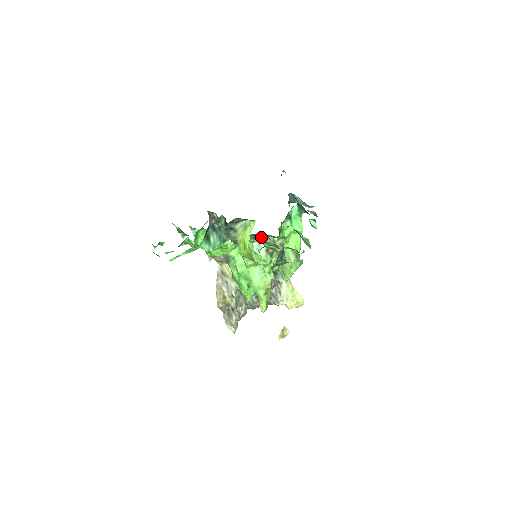
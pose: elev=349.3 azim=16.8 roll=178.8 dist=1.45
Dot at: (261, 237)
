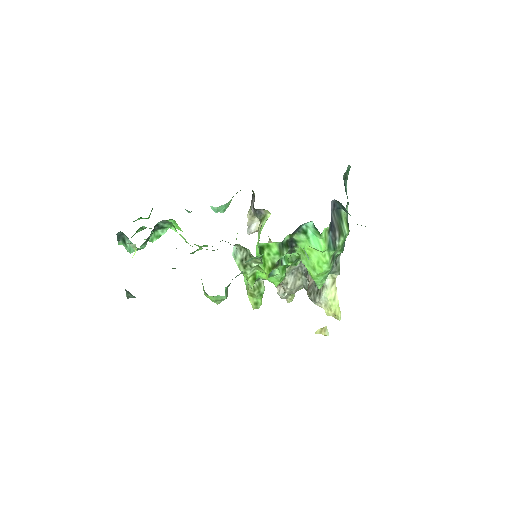
Dot at: (238, 245)
